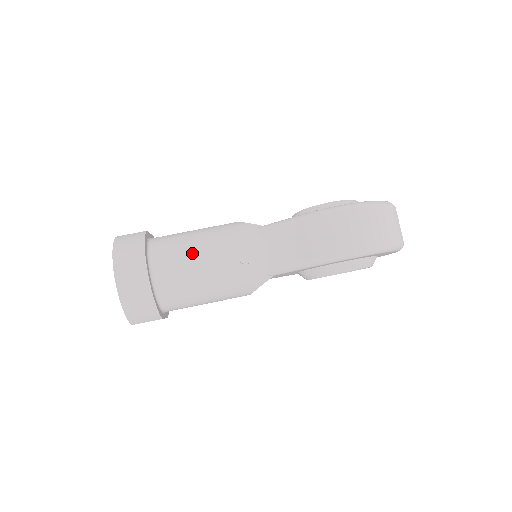
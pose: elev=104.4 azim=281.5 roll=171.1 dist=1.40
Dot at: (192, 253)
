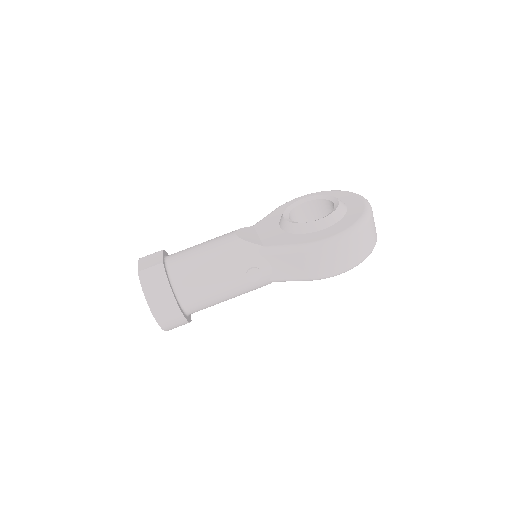
Dot at: (210, 281)
